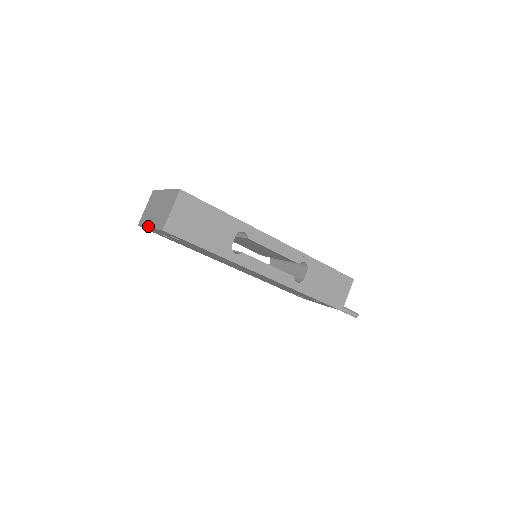
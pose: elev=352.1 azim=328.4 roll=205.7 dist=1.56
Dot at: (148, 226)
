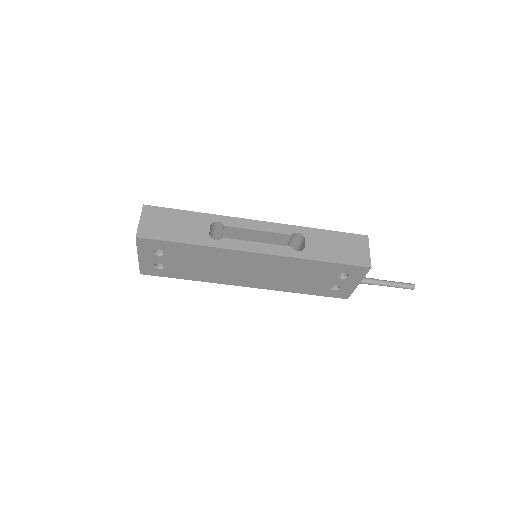
Dot at: (138, 258)
